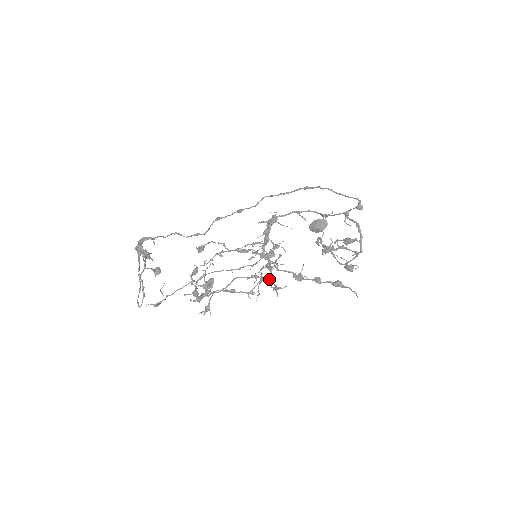
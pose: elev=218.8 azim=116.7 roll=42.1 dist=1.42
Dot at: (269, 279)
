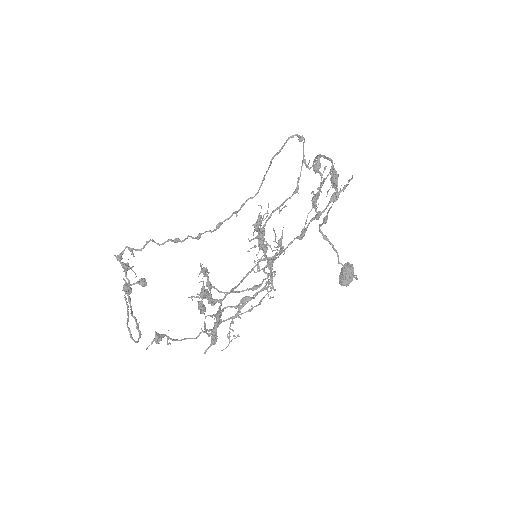
Dot at: (275, 255)
